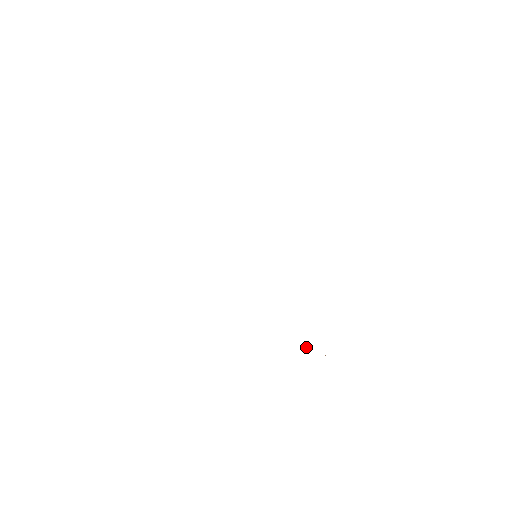
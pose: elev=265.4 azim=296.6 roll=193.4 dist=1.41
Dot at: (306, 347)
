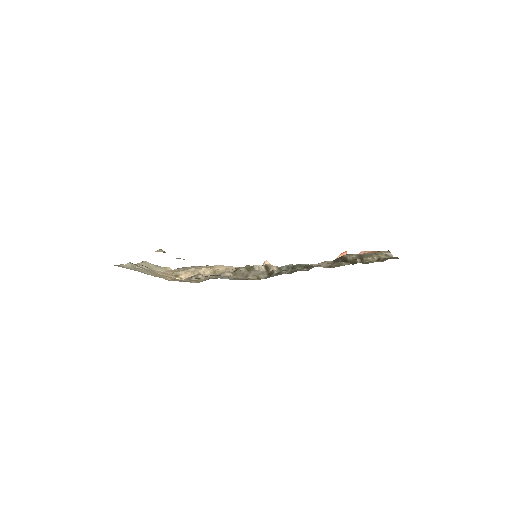
Dot at: occluded
